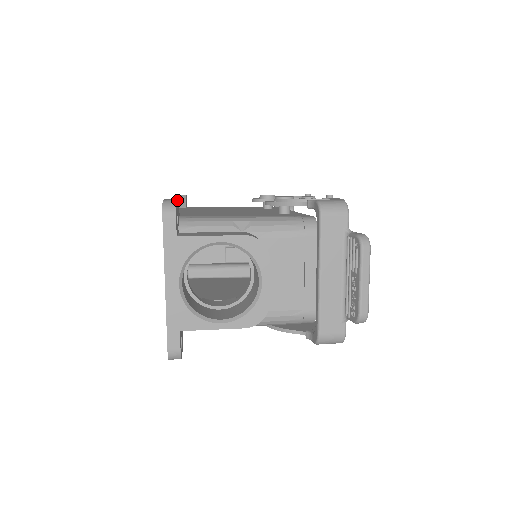
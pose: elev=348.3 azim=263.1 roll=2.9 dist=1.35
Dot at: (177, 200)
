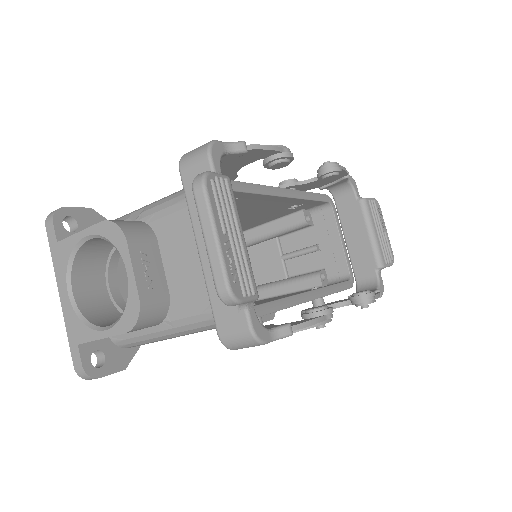
Dot at: (82, 208)
